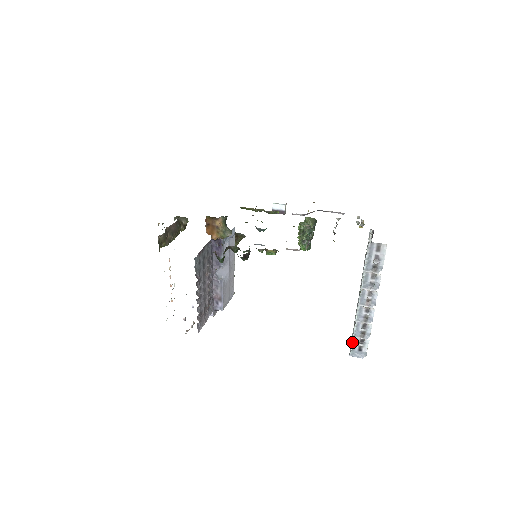
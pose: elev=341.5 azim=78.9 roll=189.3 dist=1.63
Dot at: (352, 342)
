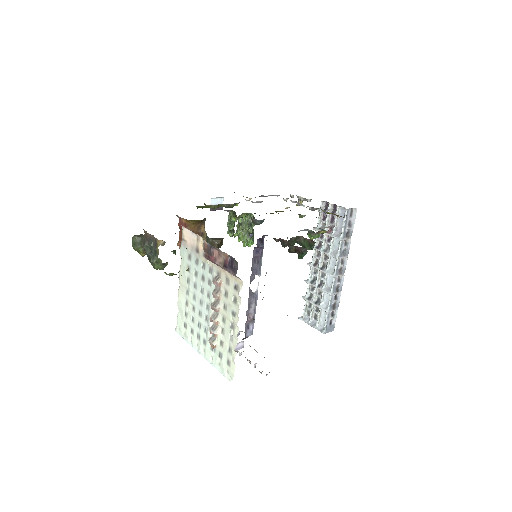
Dot at: (326, 318)
